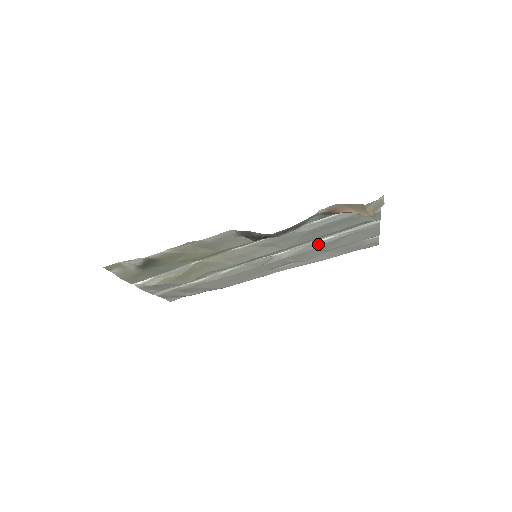
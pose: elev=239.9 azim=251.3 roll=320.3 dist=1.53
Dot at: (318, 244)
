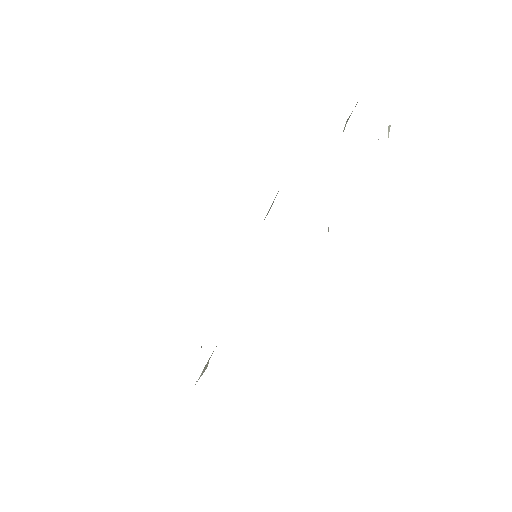
Dot at: occluded
